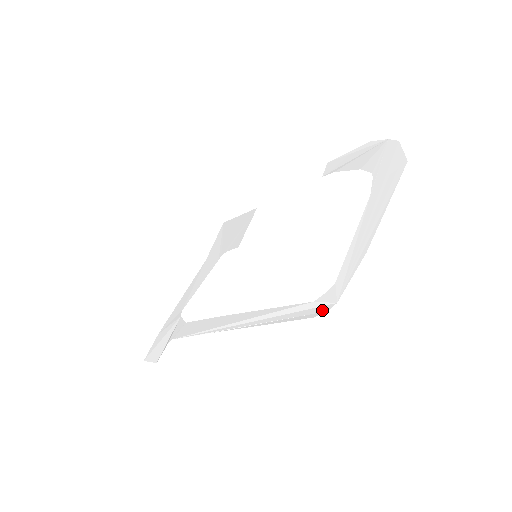
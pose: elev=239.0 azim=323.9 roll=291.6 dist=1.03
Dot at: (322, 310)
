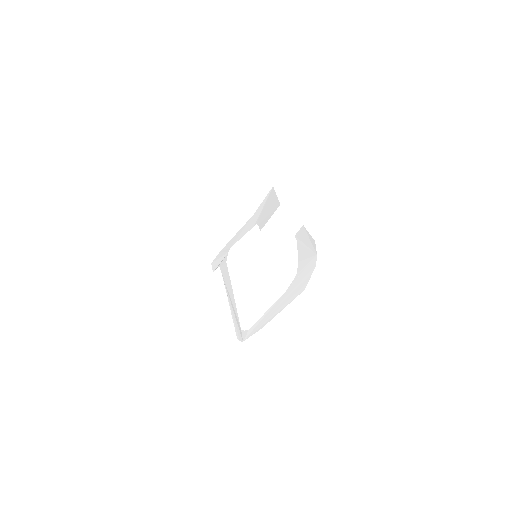
Dot at: (240, 338)
